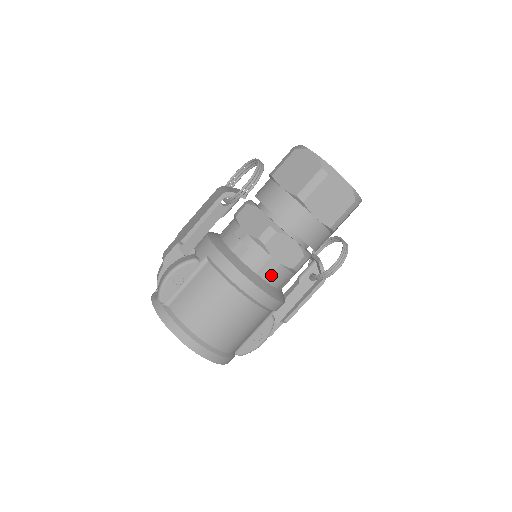
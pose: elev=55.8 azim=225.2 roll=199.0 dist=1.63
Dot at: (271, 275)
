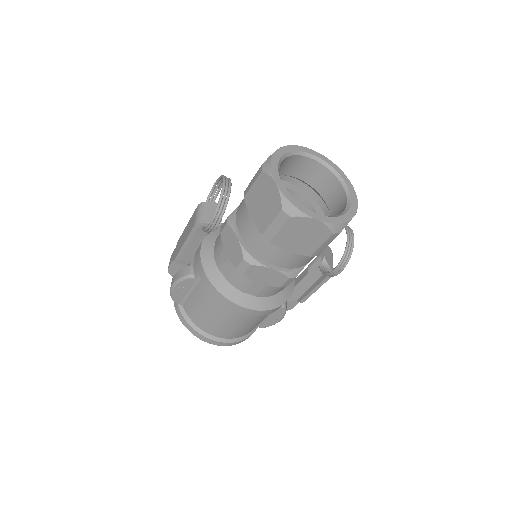
Dot at: (260, 292)
